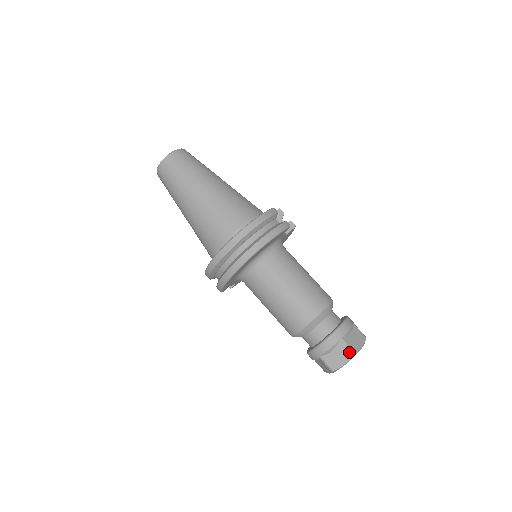
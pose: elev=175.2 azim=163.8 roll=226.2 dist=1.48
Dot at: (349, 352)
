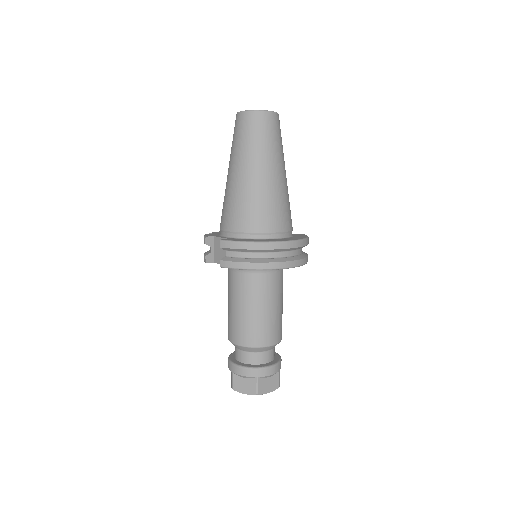
Dot at: (278, 385)
